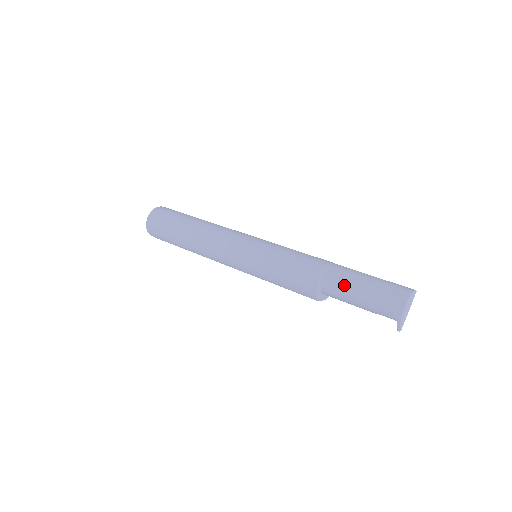
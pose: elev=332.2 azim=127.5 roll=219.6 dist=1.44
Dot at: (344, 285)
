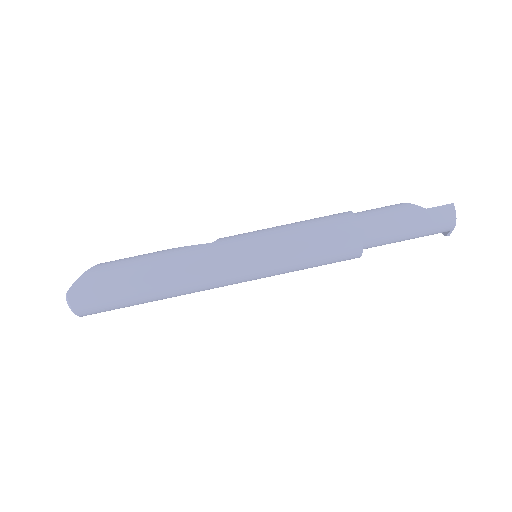
Dot at: occluded
